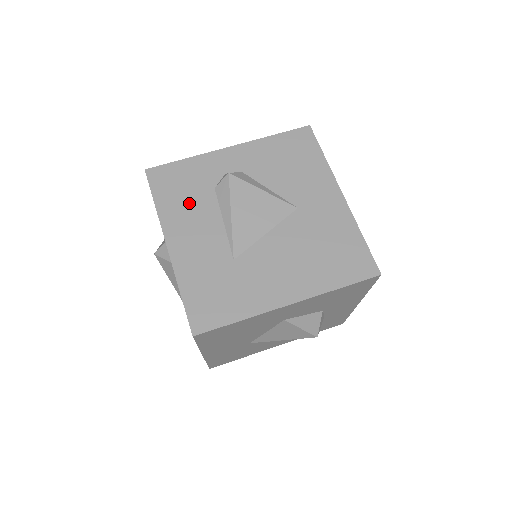
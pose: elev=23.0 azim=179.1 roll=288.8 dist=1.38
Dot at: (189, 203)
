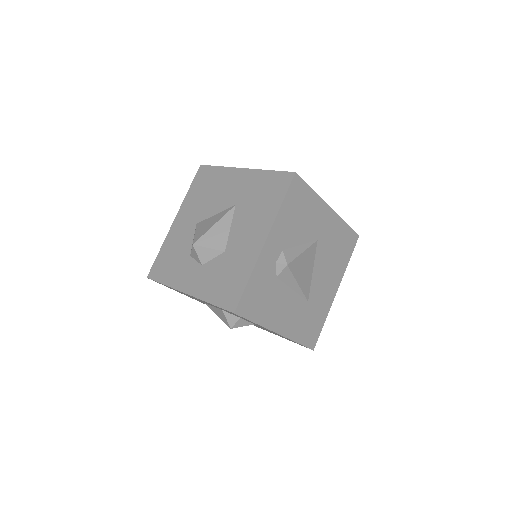
Dot at: (271, 301)
